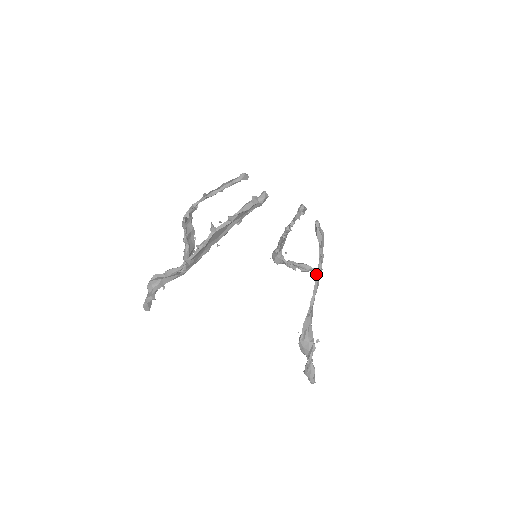
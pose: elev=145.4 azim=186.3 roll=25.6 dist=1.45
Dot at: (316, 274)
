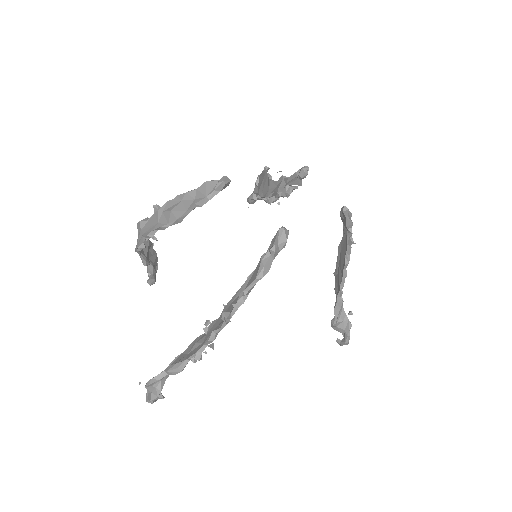
Dot at: (344, 258)
